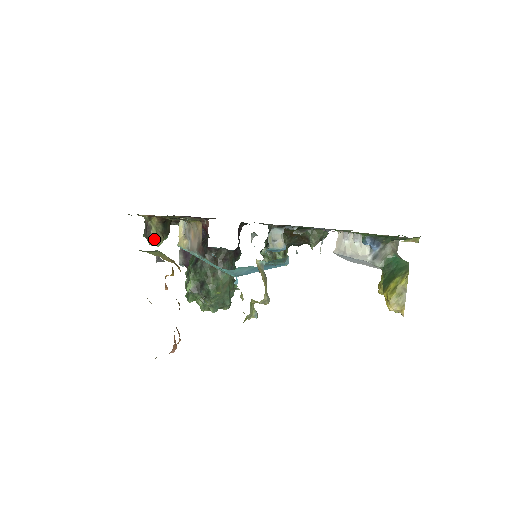
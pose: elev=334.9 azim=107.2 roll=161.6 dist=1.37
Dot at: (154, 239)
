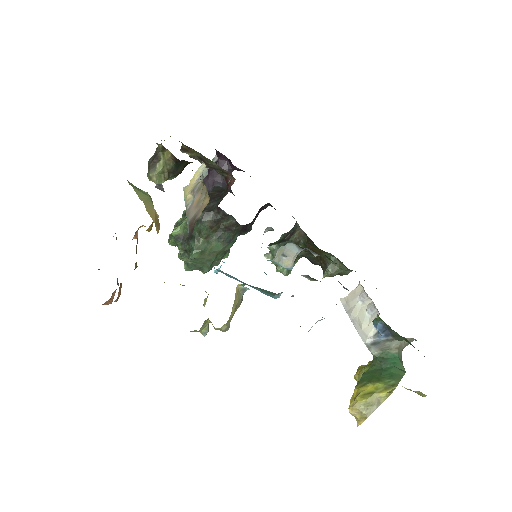
Dot at: (156, 174)
